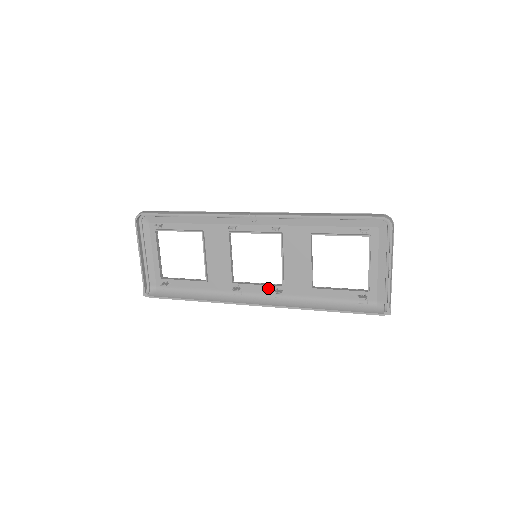
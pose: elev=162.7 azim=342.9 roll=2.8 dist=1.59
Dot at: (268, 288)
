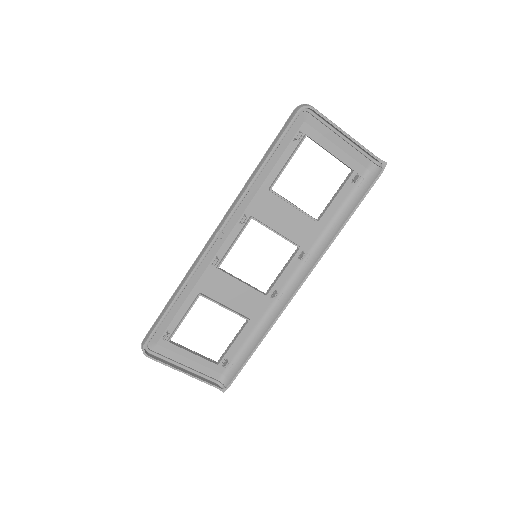
Dot at: (292, 264)
